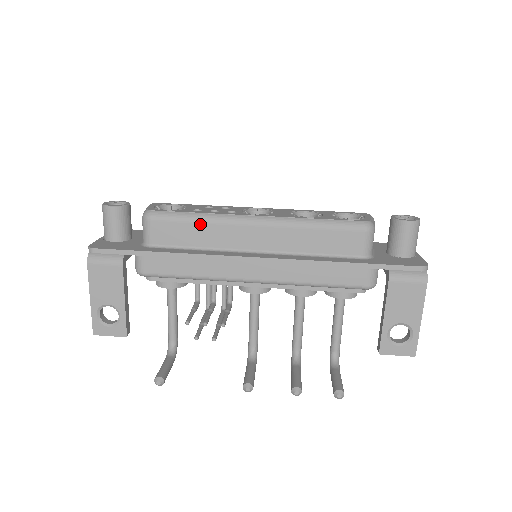
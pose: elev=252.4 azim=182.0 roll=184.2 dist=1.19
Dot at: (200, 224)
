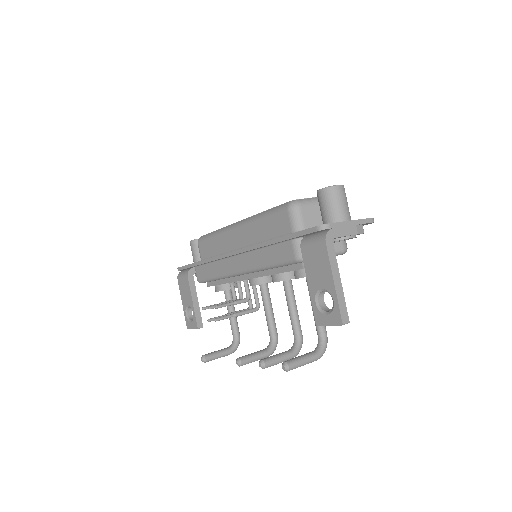
Dot at: (215, 238)
